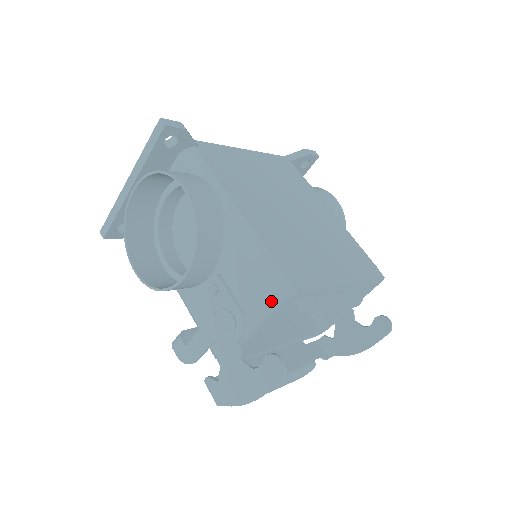
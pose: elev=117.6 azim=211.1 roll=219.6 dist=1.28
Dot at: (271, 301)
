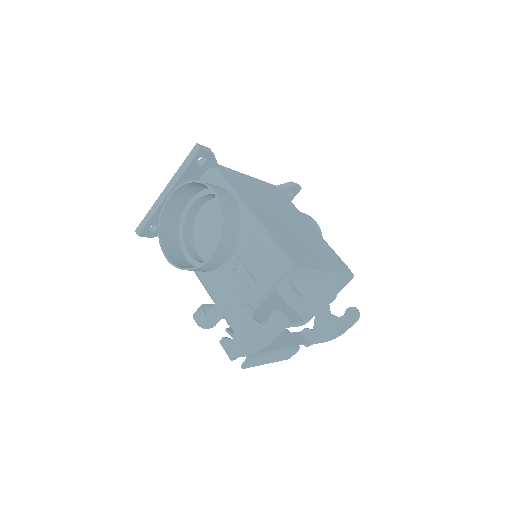
Dot at: (277, 272)
